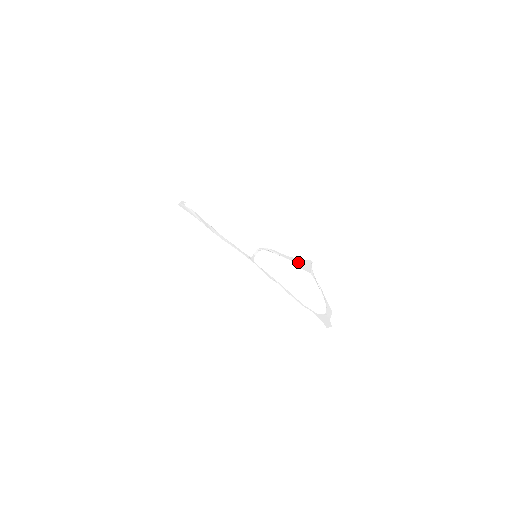
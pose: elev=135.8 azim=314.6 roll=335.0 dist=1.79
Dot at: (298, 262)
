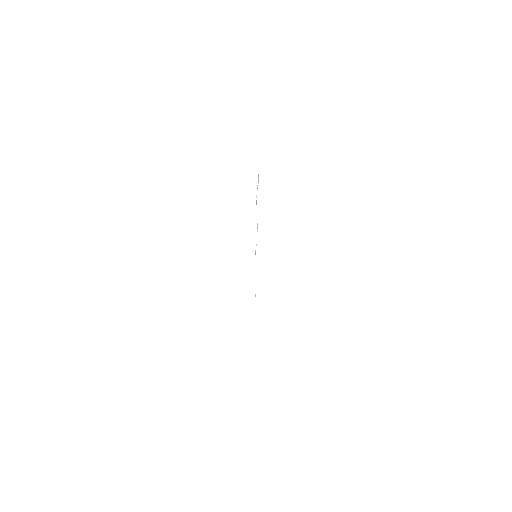
Dot at: occluded
